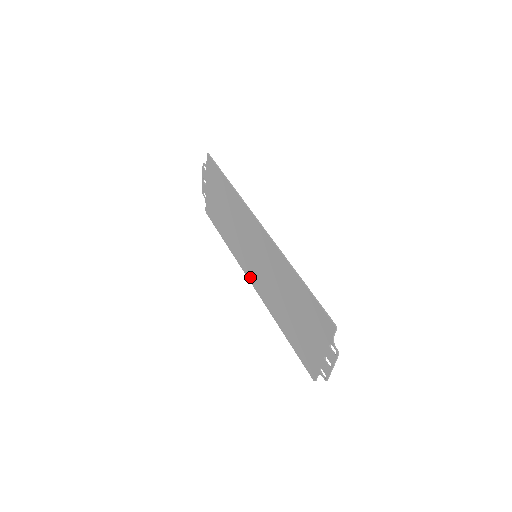
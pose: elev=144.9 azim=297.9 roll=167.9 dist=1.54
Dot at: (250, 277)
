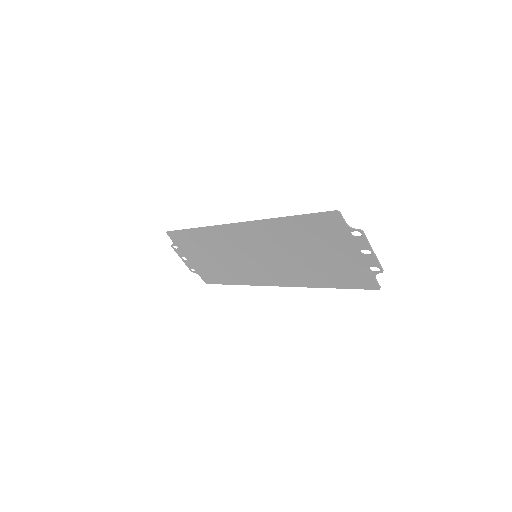
Dot at: (270, 282)
